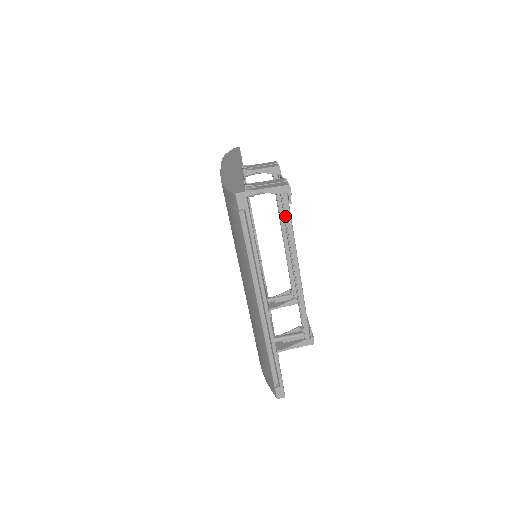
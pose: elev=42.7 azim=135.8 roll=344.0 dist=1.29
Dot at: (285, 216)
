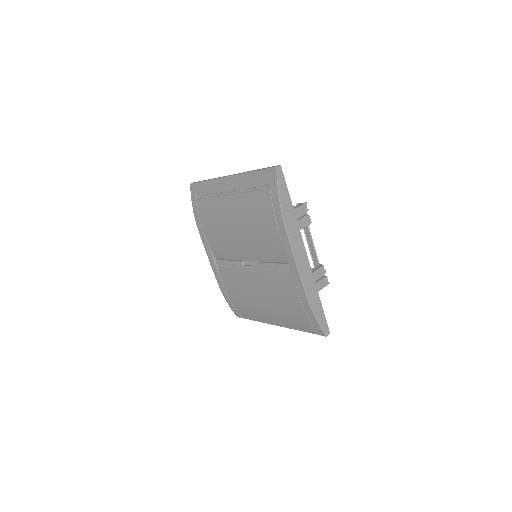
Dot at: occluded
